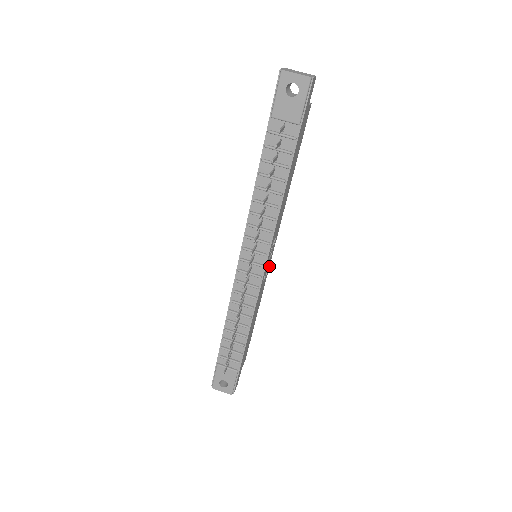
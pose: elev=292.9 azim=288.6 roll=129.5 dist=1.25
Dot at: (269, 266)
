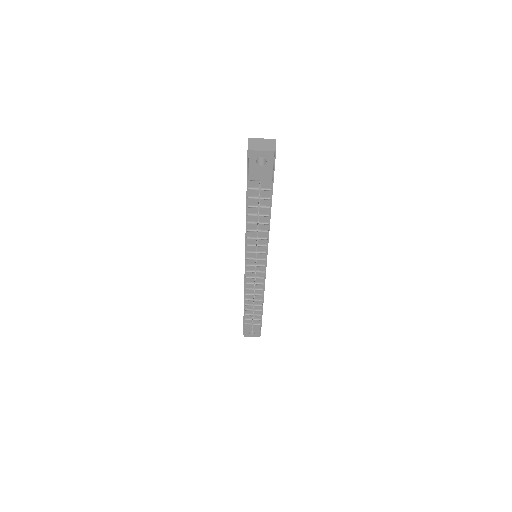
Dot at: occluded
